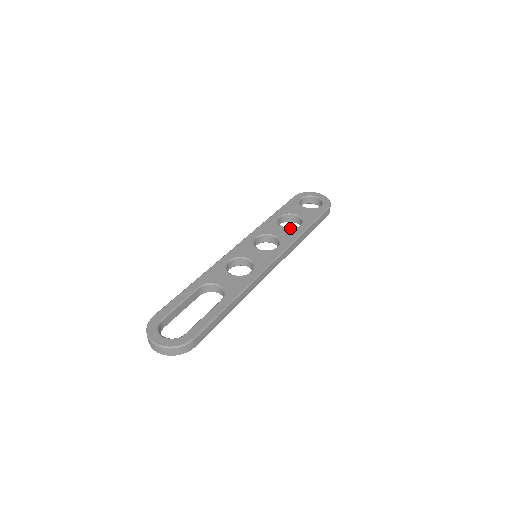
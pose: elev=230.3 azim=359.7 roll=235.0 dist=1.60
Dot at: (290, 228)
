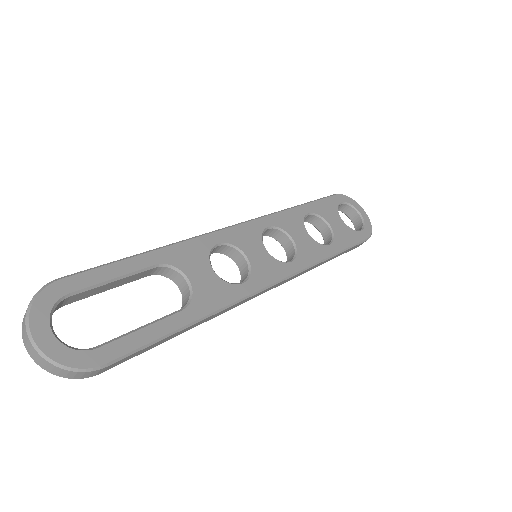
Dot at: (316, 241)
